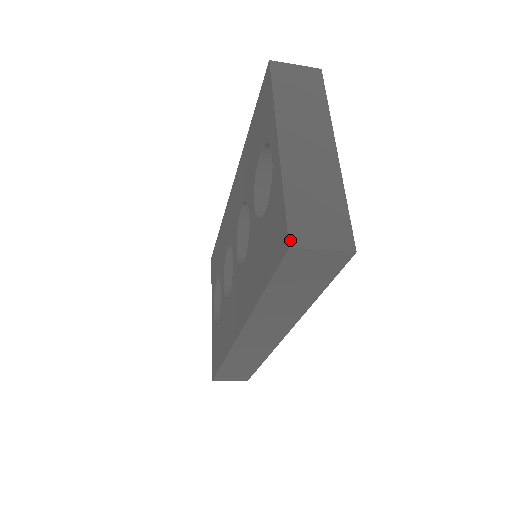
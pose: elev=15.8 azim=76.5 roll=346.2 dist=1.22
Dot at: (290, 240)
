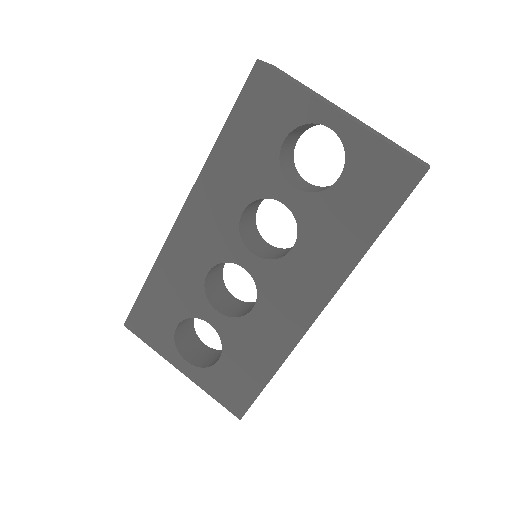
Dot at: (424, 165)
